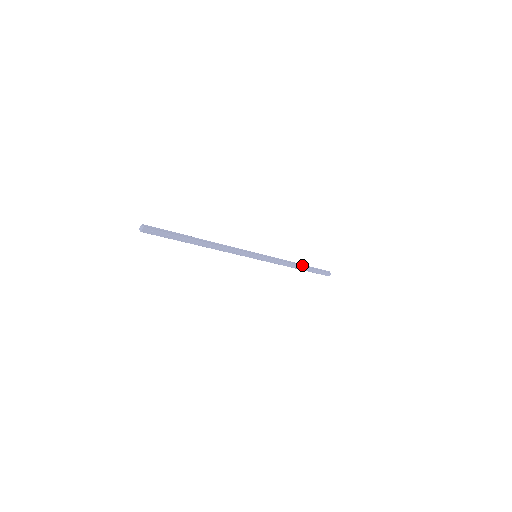
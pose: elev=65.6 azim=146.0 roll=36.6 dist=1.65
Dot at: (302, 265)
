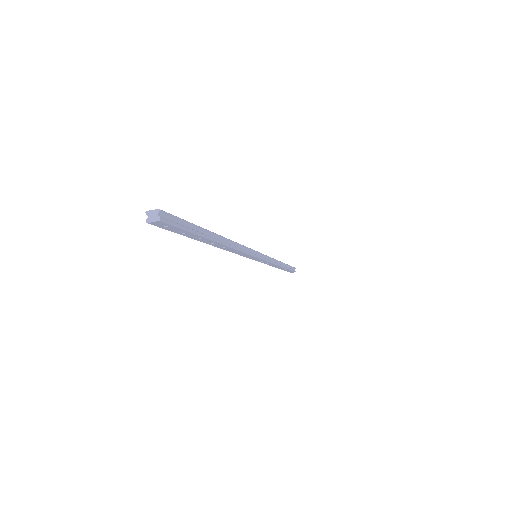
Dot at: (283, 264)
